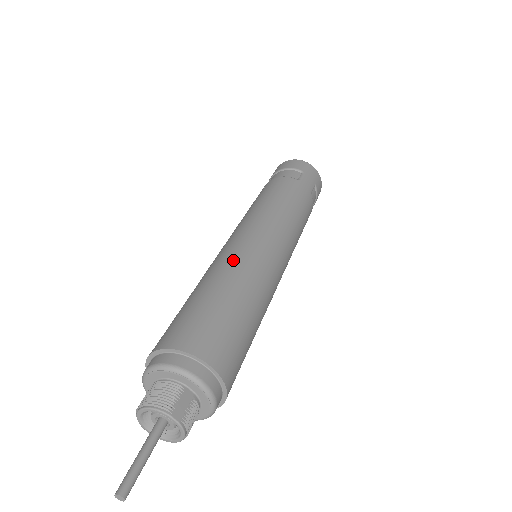
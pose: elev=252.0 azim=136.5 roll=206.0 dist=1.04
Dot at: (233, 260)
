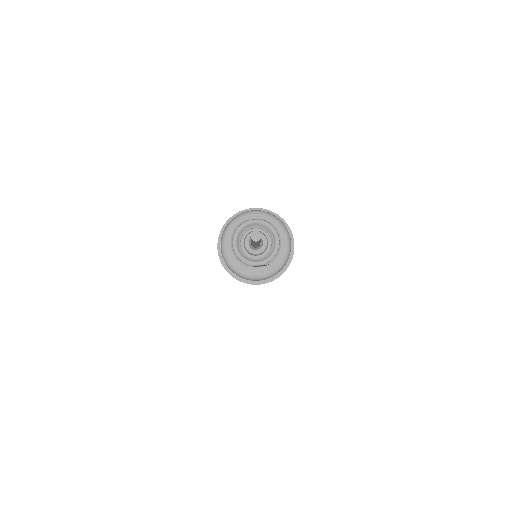
Dot at: occluded
